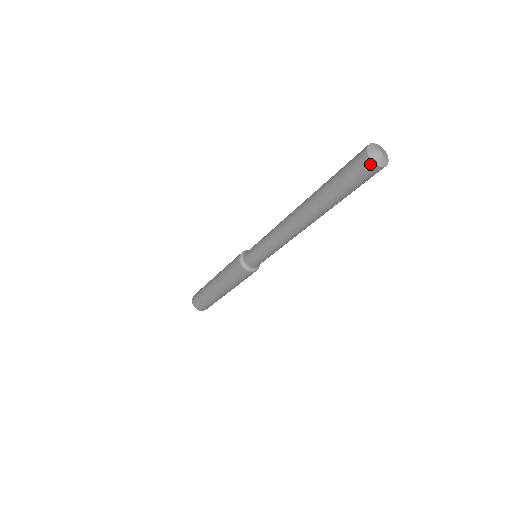
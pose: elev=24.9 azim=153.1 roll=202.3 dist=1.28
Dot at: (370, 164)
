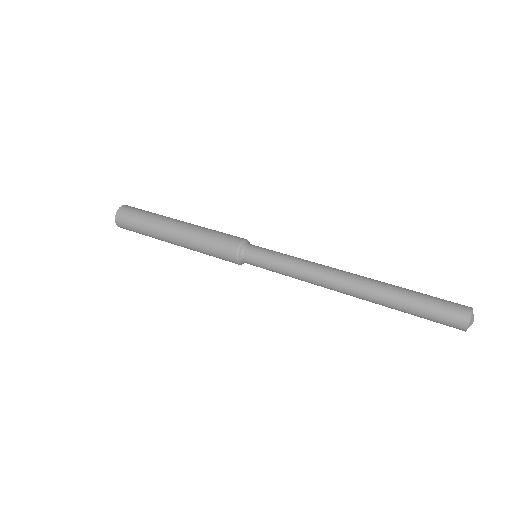
Dot at: occluded
